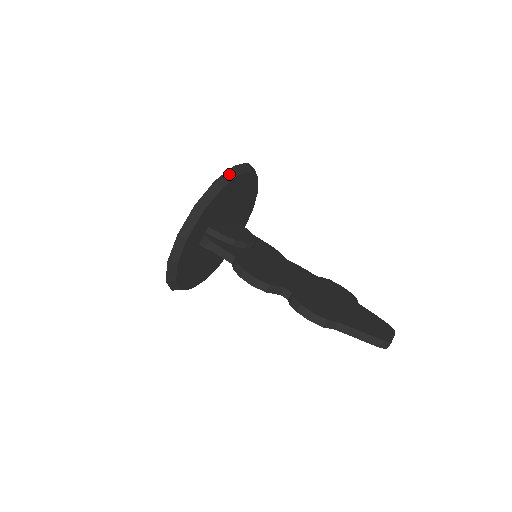
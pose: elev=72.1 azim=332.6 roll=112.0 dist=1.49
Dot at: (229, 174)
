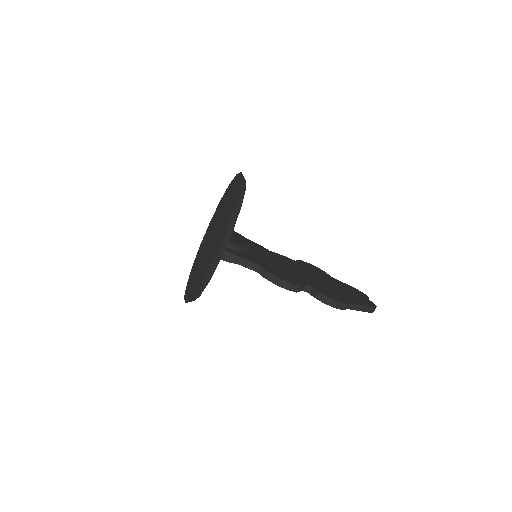
Dot at: (241, 190)
